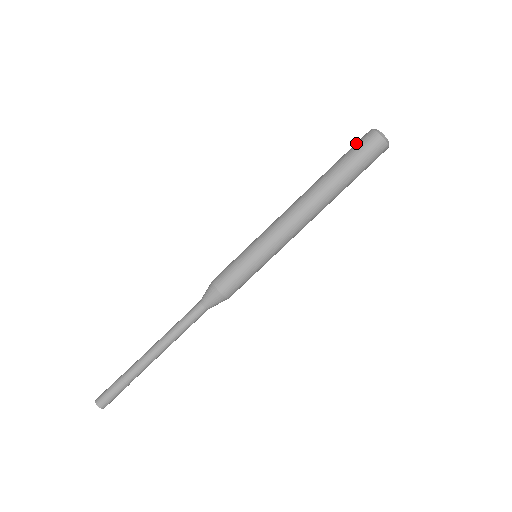
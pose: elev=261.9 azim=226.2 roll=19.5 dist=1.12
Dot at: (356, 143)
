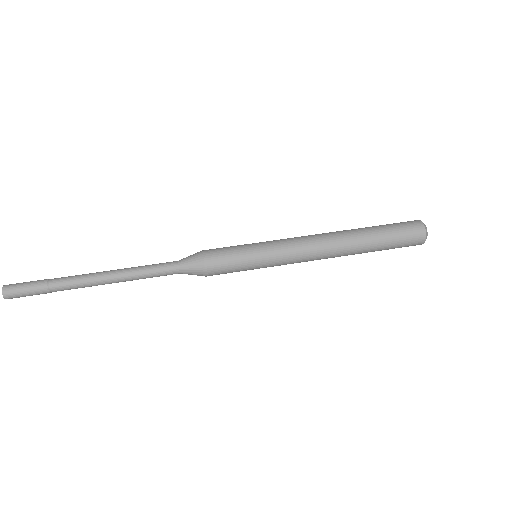
Dot at: occluded
